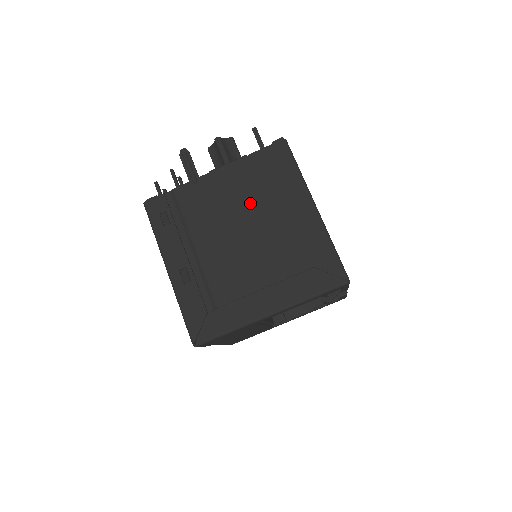
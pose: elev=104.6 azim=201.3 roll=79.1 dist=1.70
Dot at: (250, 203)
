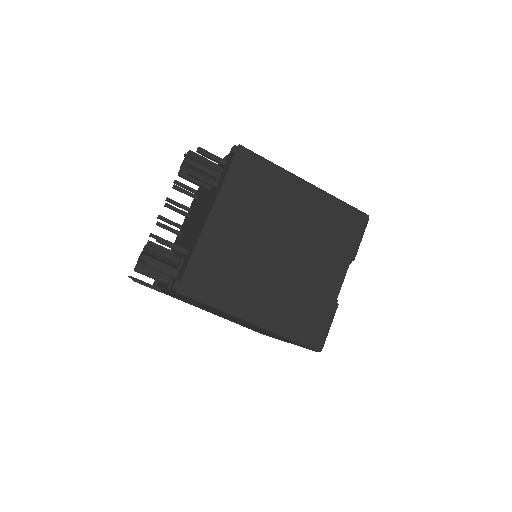
Dot at: occluded
